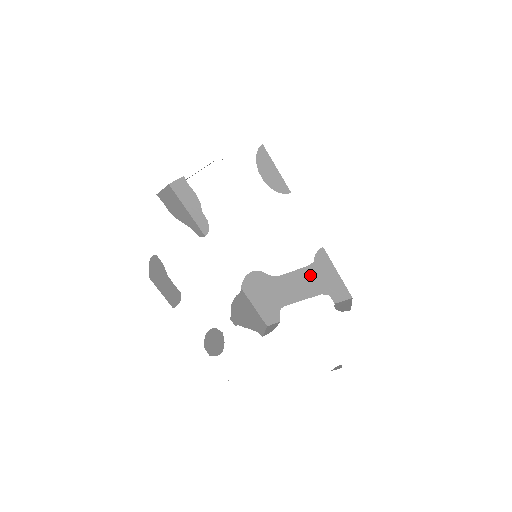
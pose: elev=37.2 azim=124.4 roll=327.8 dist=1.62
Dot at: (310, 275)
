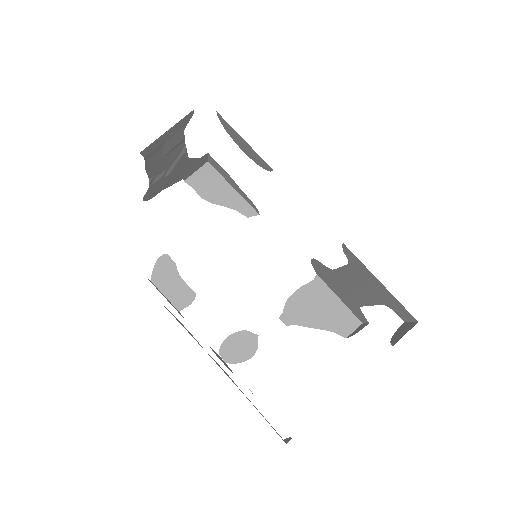
Dot at: (357, 276)
